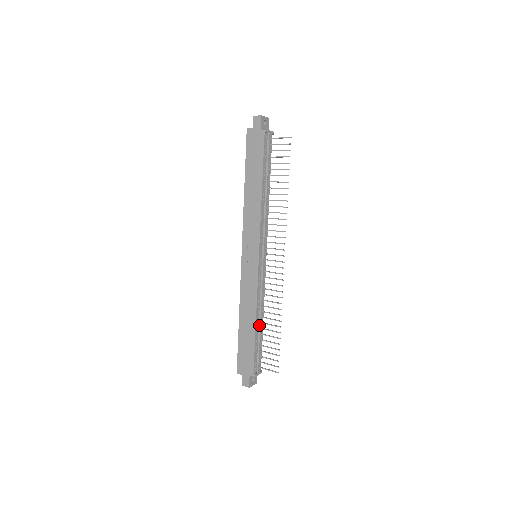
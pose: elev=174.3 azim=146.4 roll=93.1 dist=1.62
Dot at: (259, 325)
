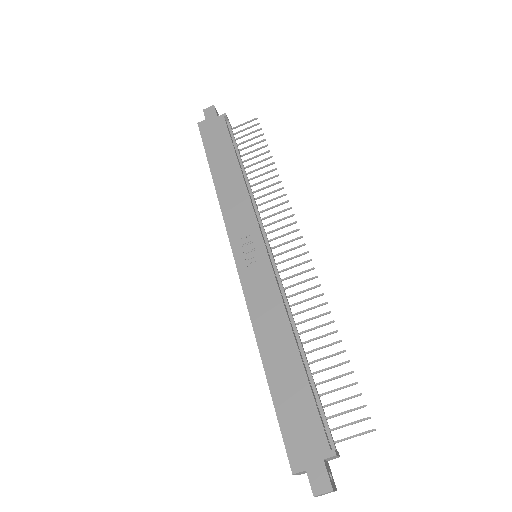
Dot at: (302, 354)
